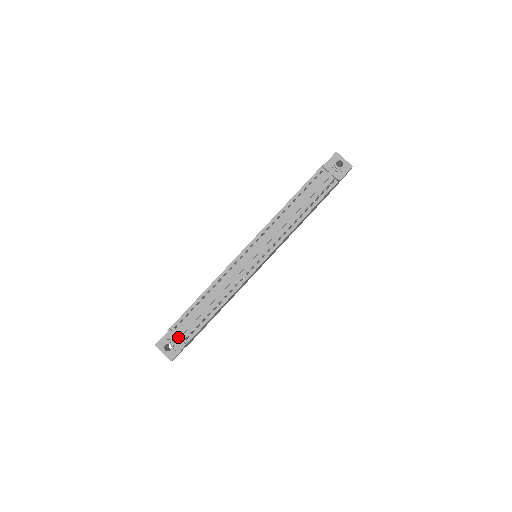
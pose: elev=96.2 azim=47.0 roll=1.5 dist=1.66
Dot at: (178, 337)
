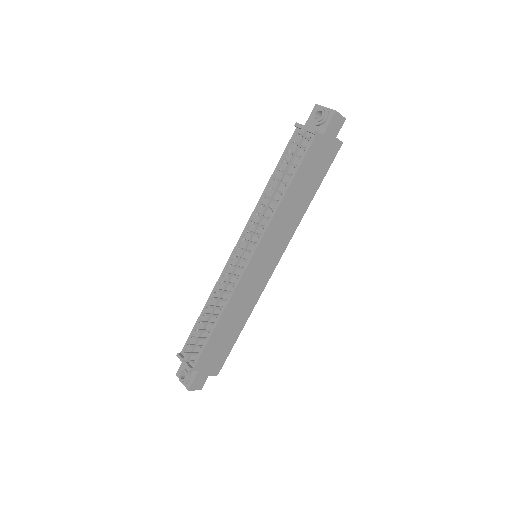
Dot at: occluded
